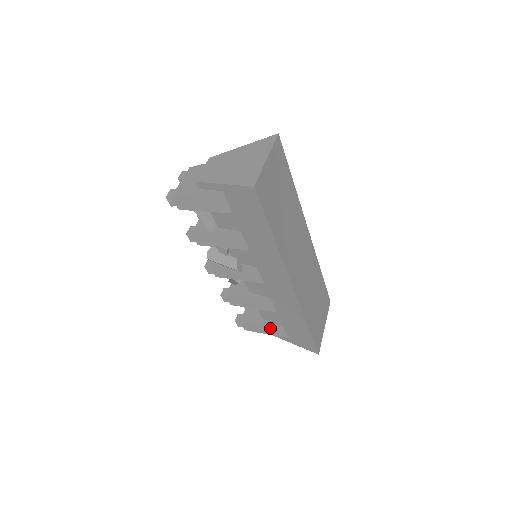
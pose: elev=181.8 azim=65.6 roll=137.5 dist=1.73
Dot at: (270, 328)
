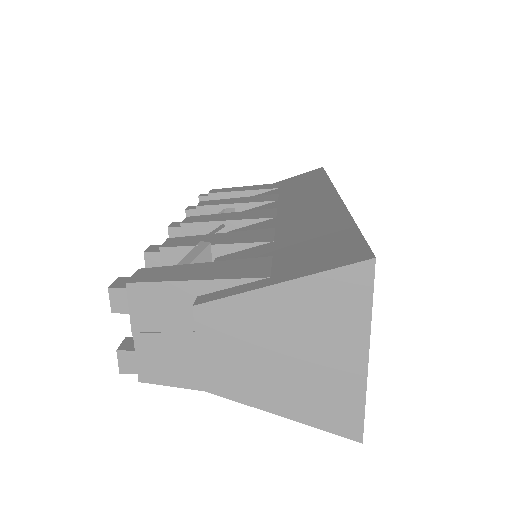
Dot at: occluded
